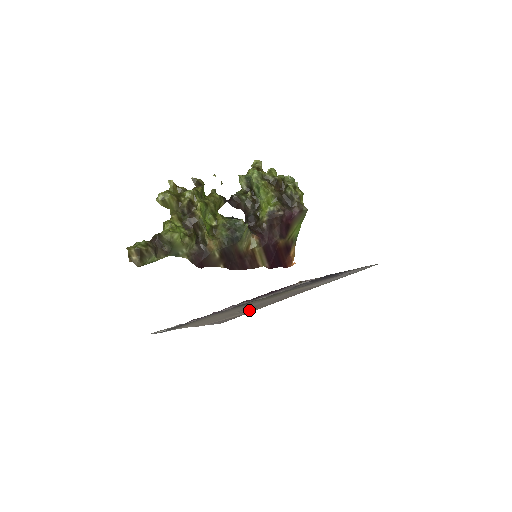
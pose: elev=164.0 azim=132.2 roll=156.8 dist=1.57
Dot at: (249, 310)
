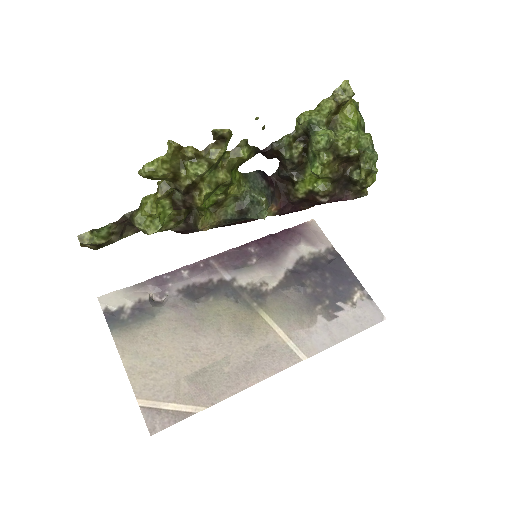
Dot at: (196, 397)
